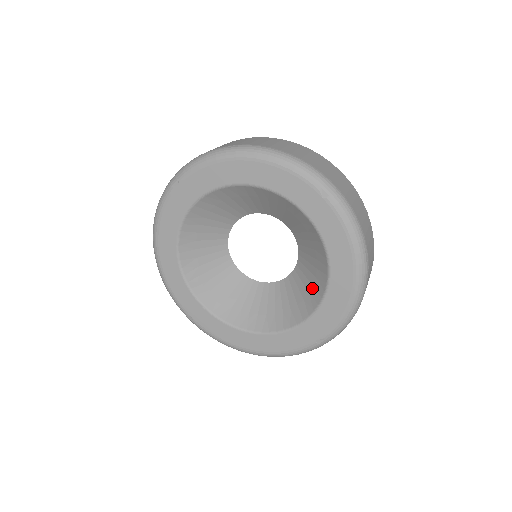
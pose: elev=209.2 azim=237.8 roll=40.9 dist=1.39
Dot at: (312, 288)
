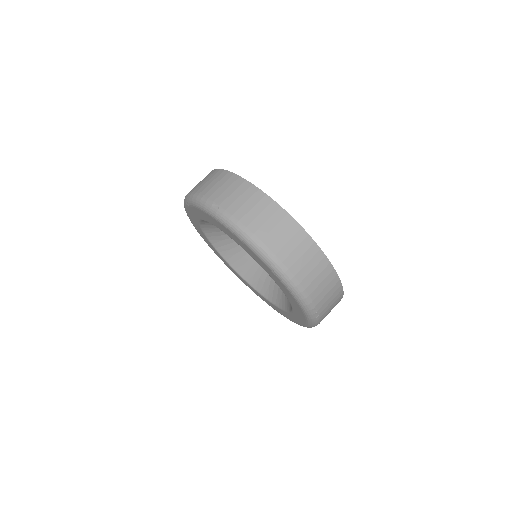
Dot at: occluded
